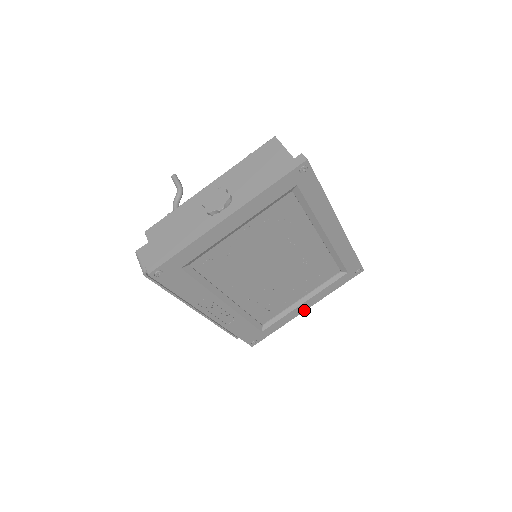
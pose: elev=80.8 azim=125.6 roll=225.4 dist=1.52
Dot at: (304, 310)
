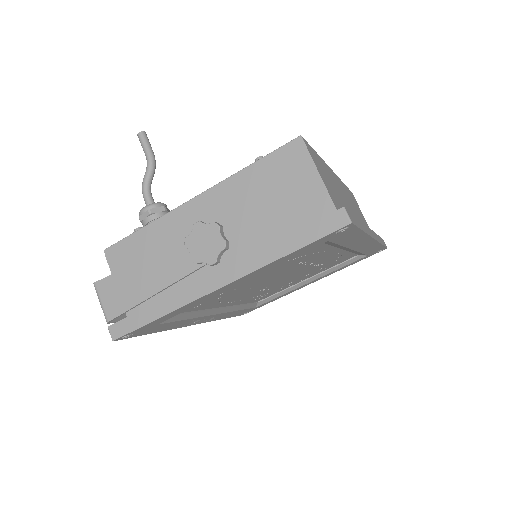
Dot at: occluded
